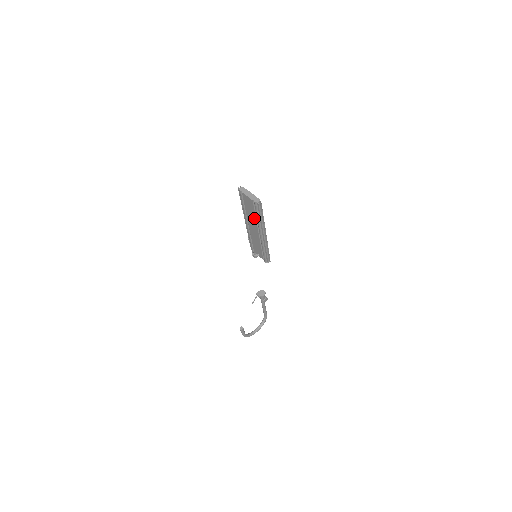
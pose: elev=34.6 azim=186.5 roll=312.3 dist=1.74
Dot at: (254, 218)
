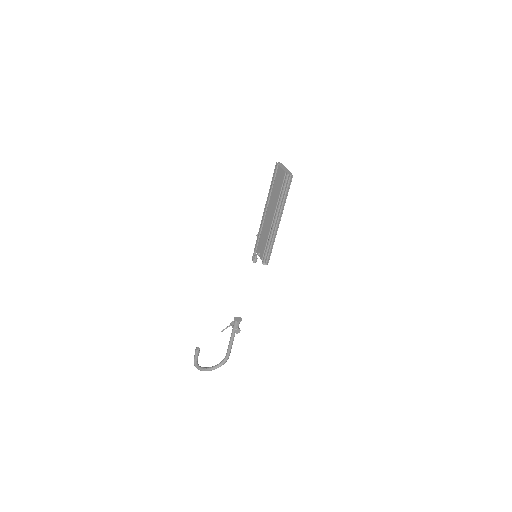
Dot at: (277, 198)
